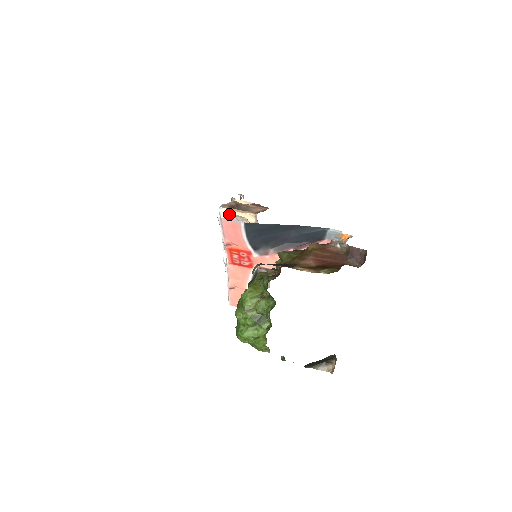
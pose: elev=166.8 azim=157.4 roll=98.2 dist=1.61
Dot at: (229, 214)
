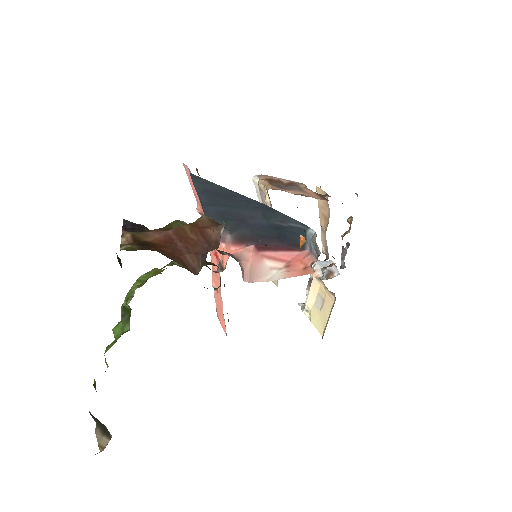
Dot at: (260, 187)
